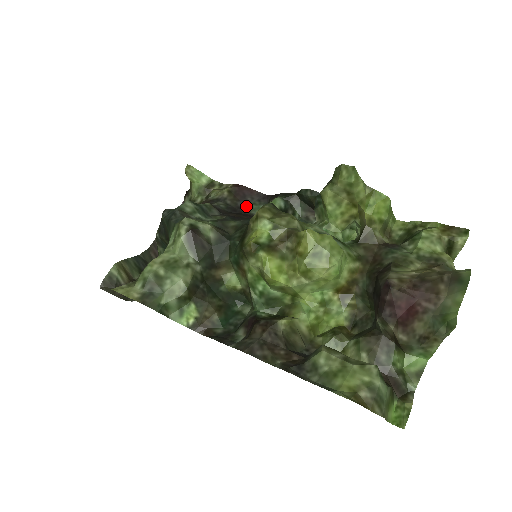
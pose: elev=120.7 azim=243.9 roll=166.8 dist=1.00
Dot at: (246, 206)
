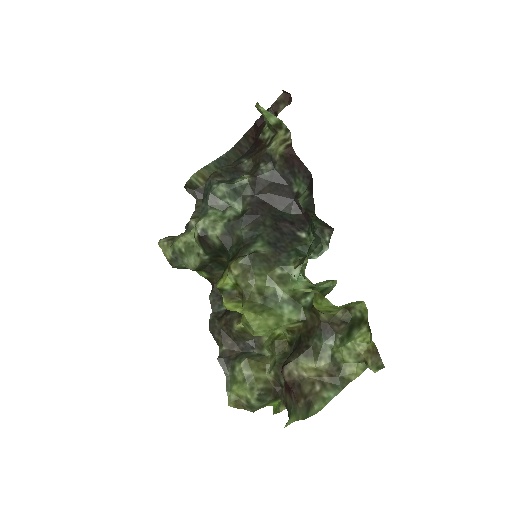
Dot at: (291, 176)
